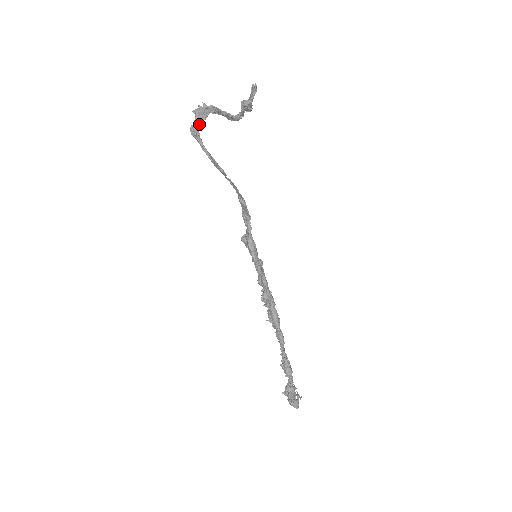
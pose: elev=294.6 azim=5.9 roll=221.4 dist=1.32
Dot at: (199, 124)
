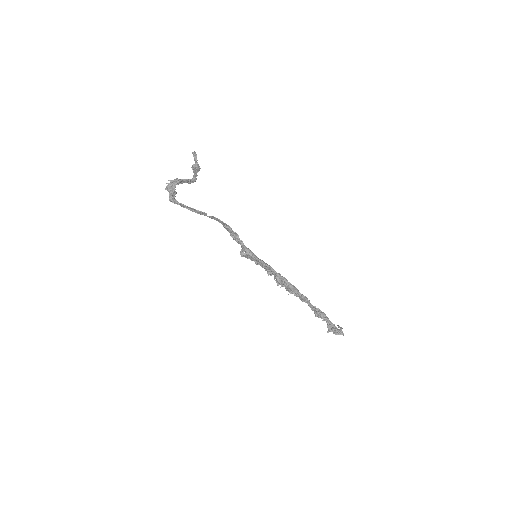
Dot at: (173, 194)
